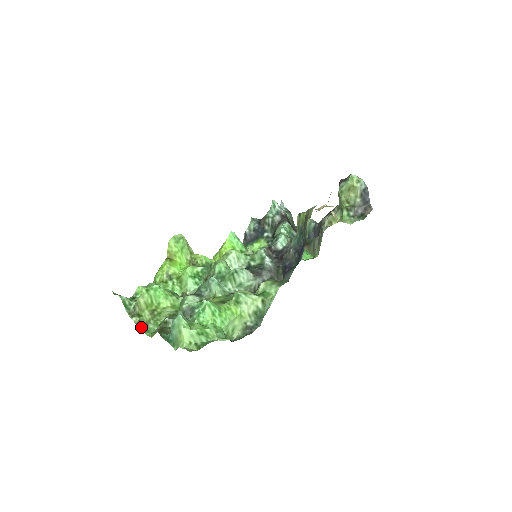
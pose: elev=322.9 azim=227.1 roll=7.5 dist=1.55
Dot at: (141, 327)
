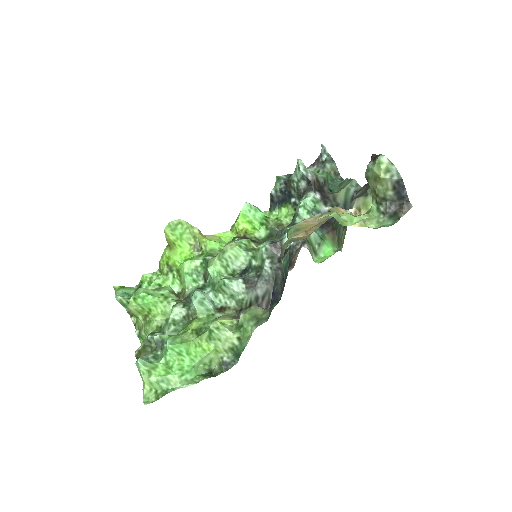
Dot at: (135, 332)
